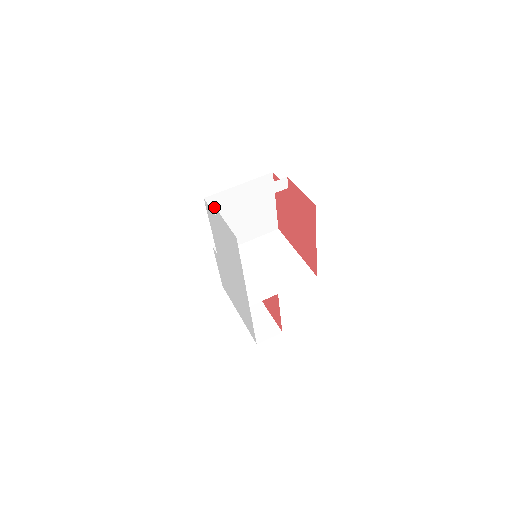
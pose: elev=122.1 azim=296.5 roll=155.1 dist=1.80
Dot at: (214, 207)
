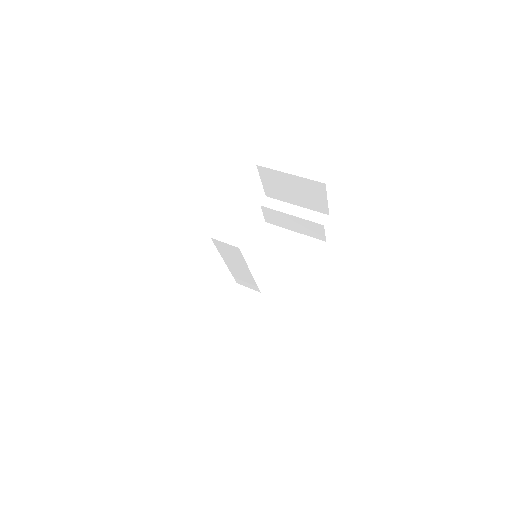
Dot at: (265, 197)
